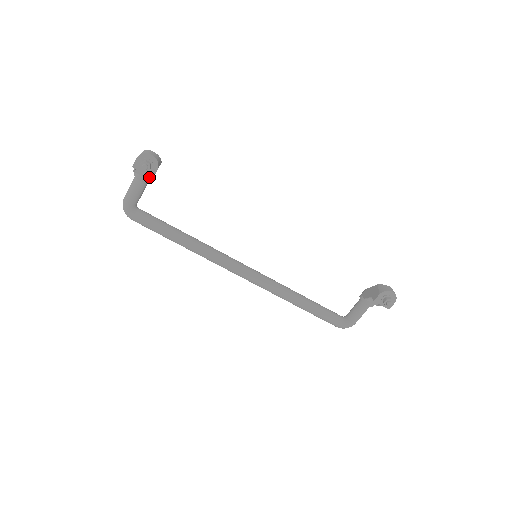
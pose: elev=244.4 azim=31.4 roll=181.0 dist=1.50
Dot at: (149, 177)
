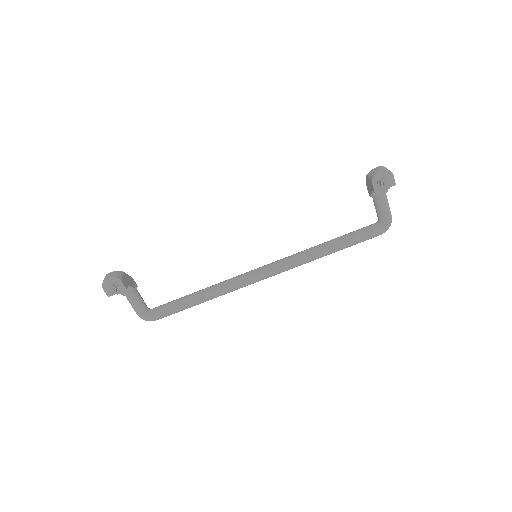
Dot at: (130, 287)
